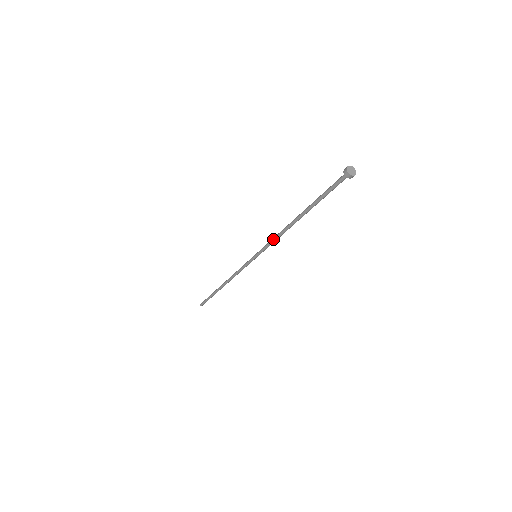
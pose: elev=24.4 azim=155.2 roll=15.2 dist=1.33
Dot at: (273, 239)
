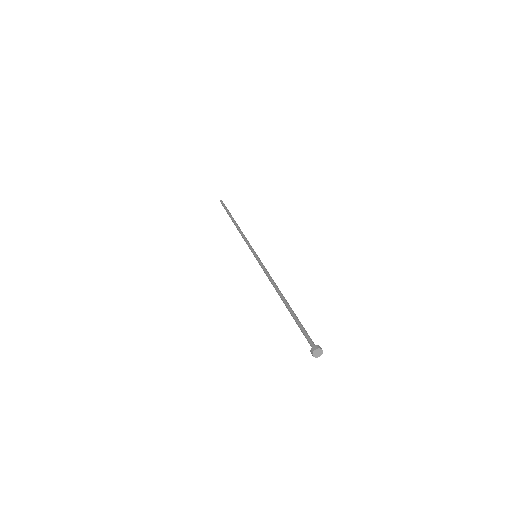
Dot at: occluded
